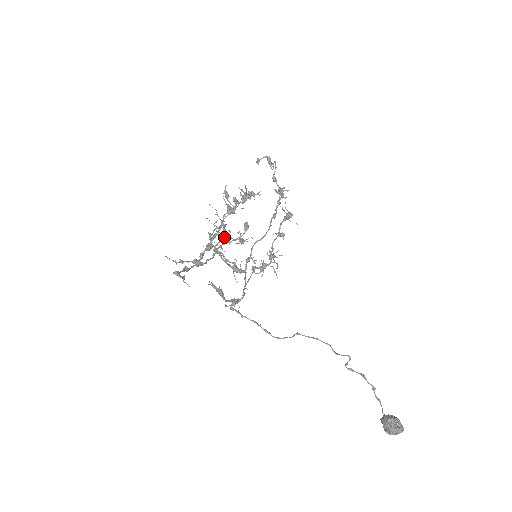
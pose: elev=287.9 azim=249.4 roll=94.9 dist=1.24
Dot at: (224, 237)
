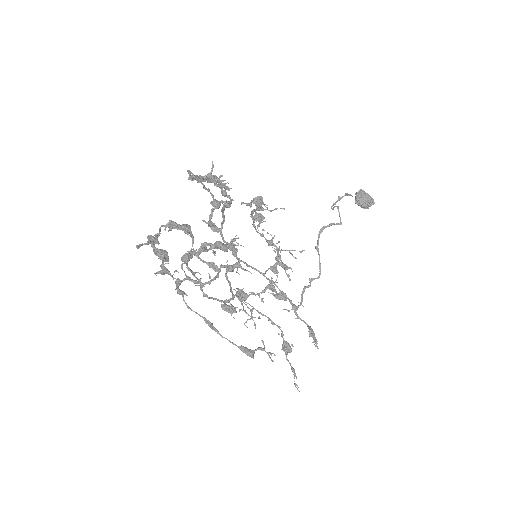
Dot at: (245, 297)
